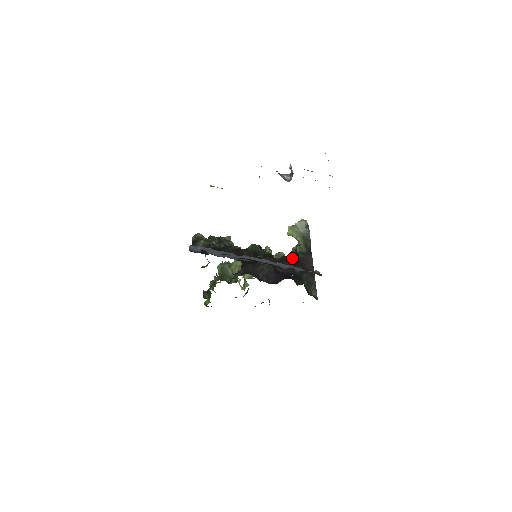
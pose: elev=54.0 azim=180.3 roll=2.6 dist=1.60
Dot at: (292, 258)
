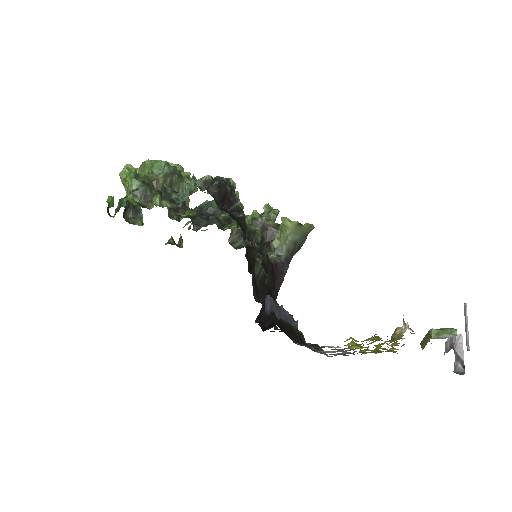
Dot at: occluded
